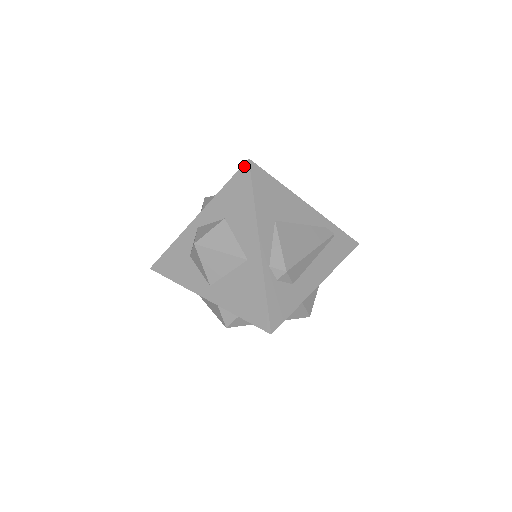
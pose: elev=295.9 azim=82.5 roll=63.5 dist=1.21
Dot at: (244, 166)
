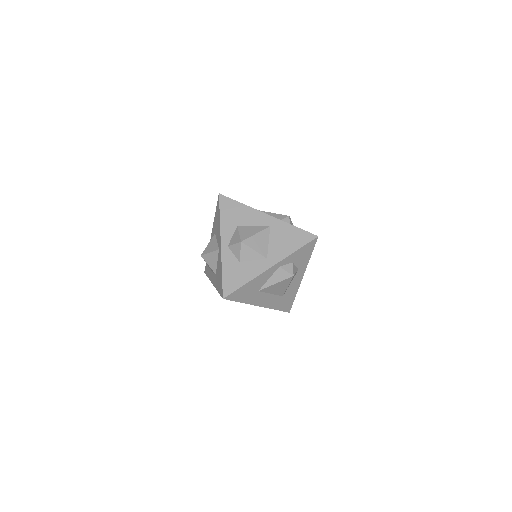
Dot at: (220, 198)
